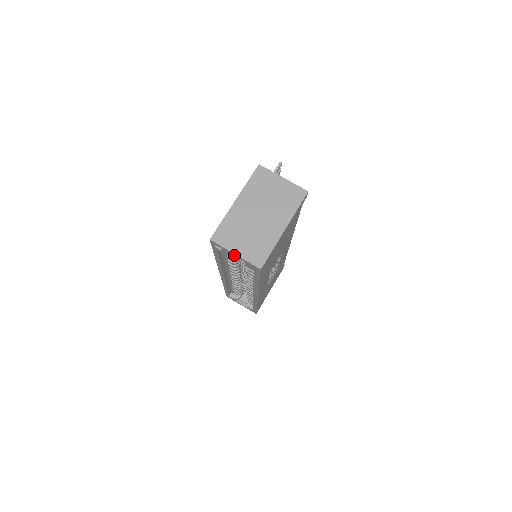
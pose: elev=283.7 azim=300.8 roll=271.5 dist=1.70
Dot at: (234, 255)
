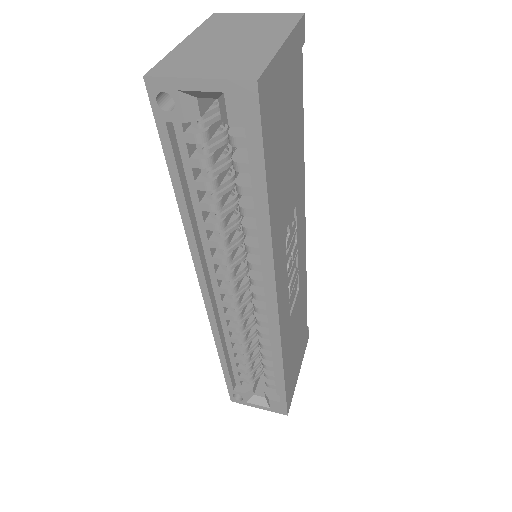
Dot at: (197, 89)
